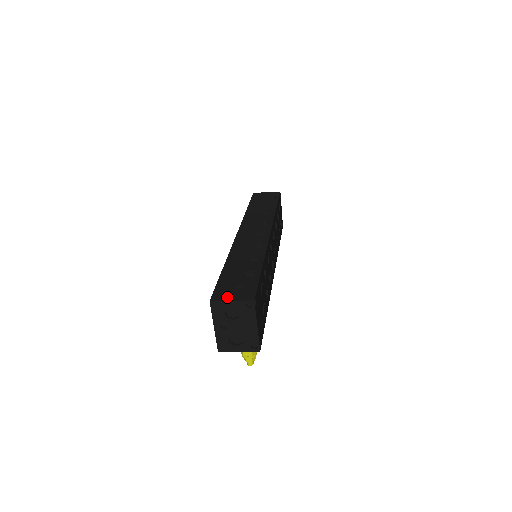
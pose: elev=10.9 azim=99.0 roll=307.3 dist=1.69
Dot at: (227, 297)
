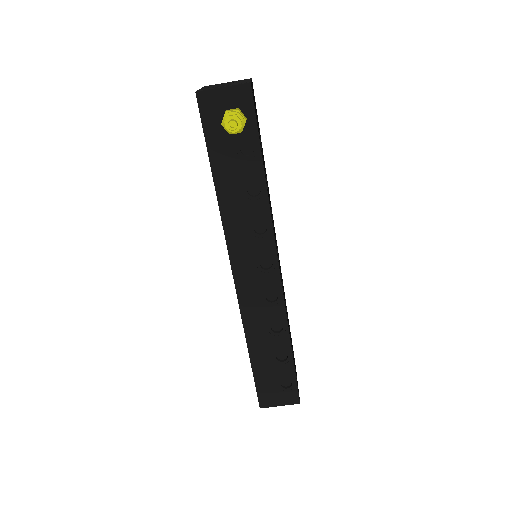
Dot at: occluded
